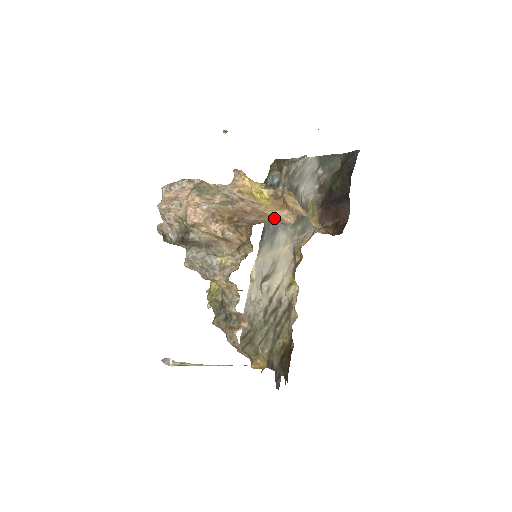
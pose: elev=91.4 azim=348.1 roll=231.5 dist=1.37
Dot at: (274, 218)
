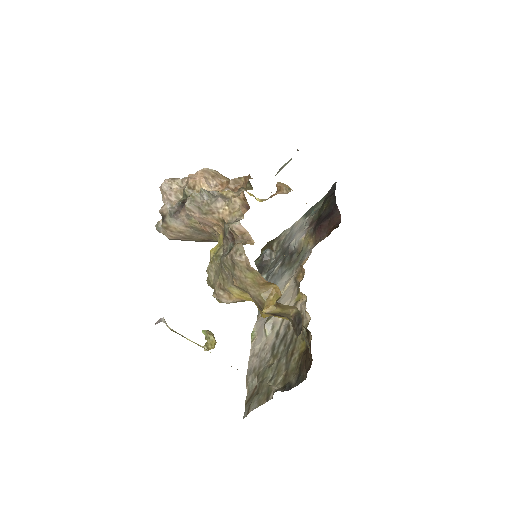
Dot at: occluded
